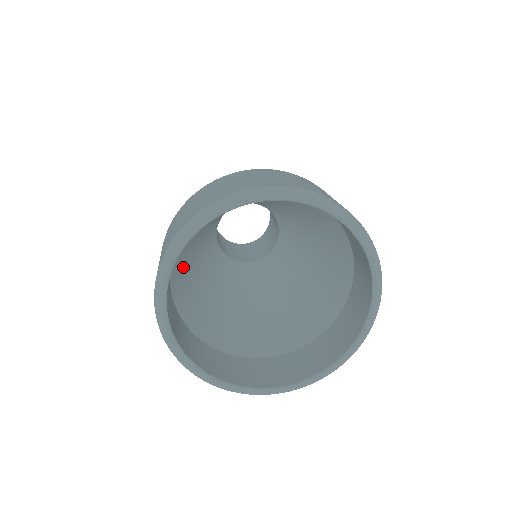
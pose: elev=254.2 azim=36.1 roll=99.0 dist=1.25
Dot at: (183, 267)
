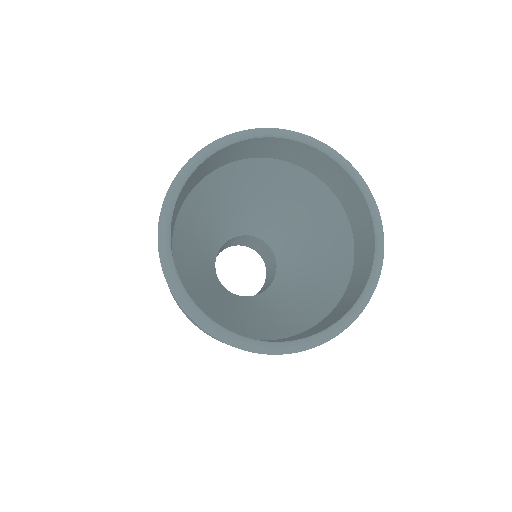
Dot at: (202, 203)
